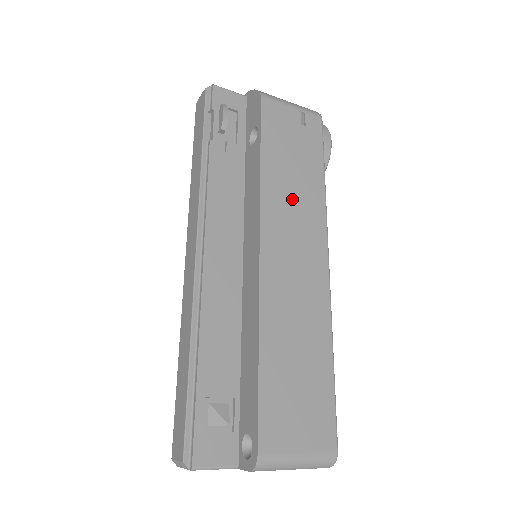
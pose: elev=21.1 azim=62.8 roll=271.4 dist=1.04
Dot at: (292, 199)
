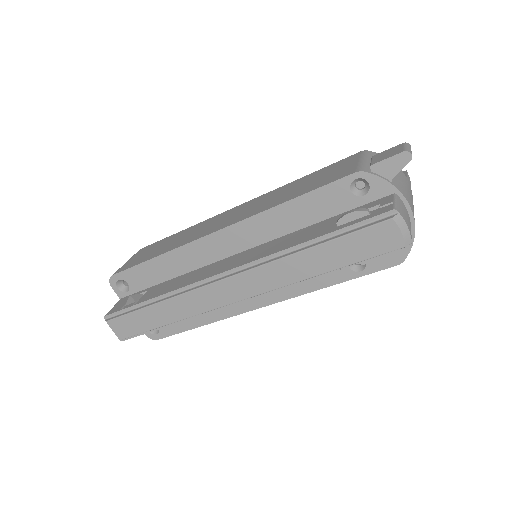
Dot at: occluded
